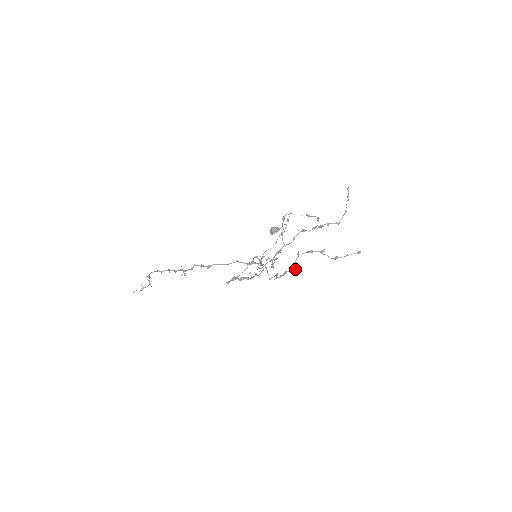
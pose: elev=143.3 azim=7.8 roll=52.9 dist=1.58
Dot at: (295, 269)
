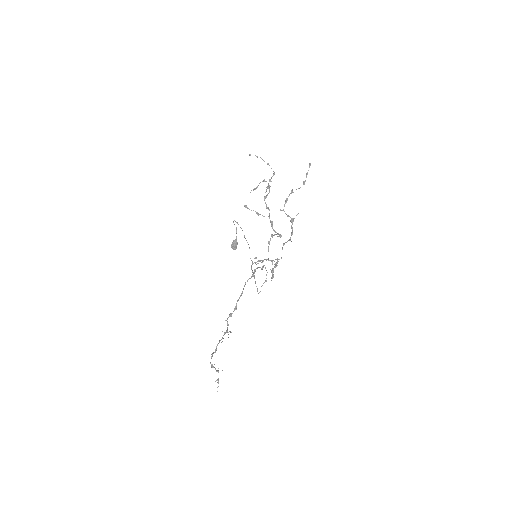
Dot at: (294, 218)
